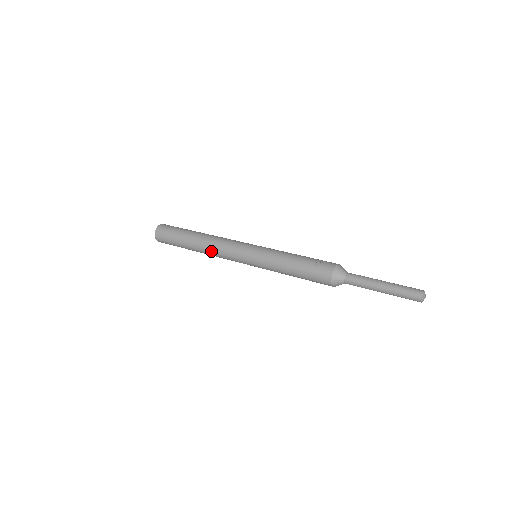
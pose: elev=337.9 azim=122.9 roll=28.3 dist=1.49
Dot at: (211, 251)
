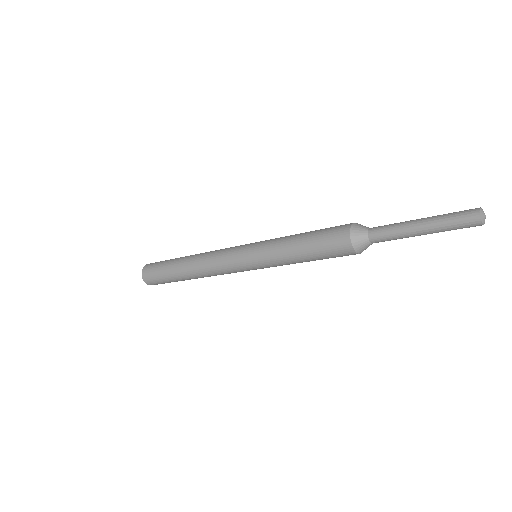
Dot at: (203, 259)
